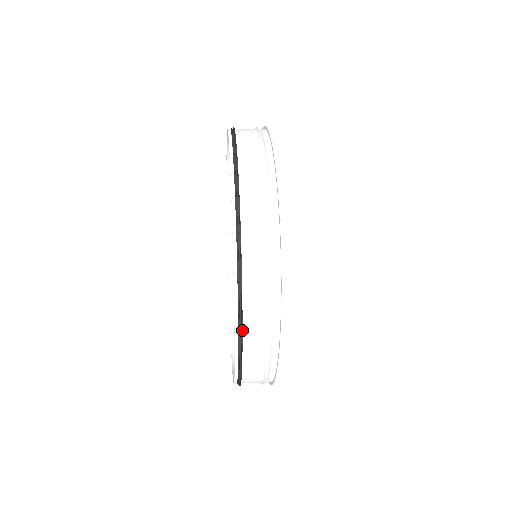
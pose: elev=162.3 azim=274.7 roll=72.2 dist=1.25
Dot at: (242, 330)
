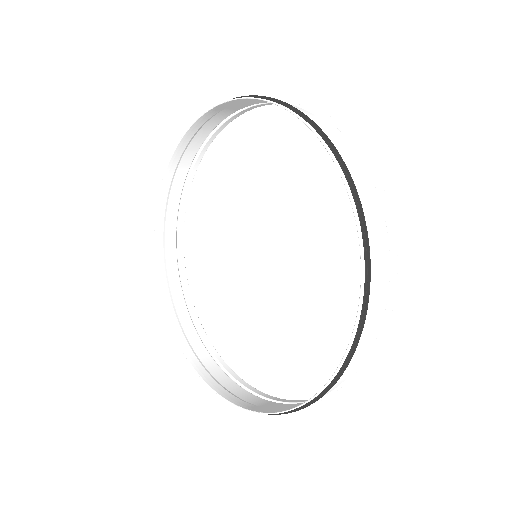
Dot at: (336, 382)
